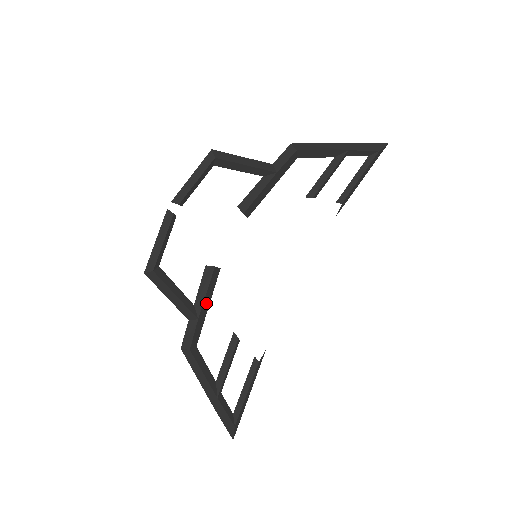
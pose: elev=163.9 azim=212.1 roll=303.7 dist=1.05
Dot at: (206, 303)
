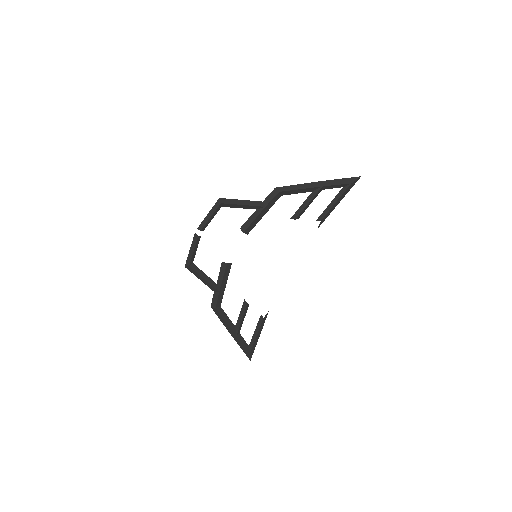
Dot at: (224, 283)
